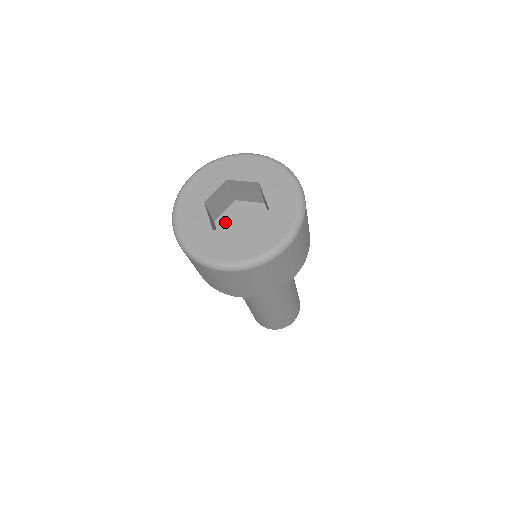
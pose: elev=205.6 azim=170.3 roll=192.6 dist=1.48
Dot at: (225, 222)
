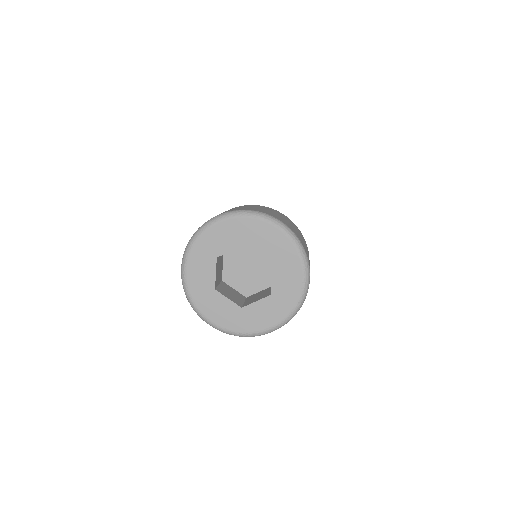
Dot at: (231, 276)
